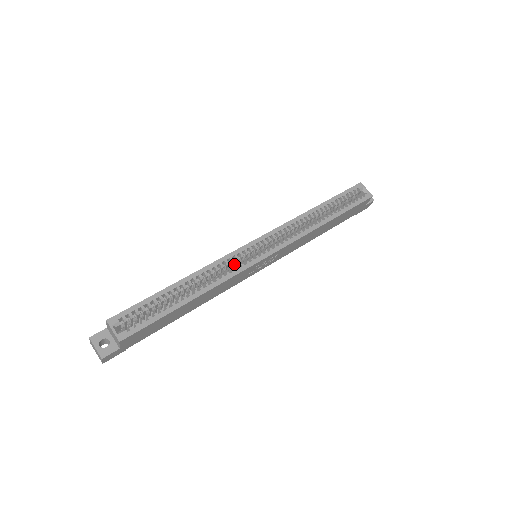
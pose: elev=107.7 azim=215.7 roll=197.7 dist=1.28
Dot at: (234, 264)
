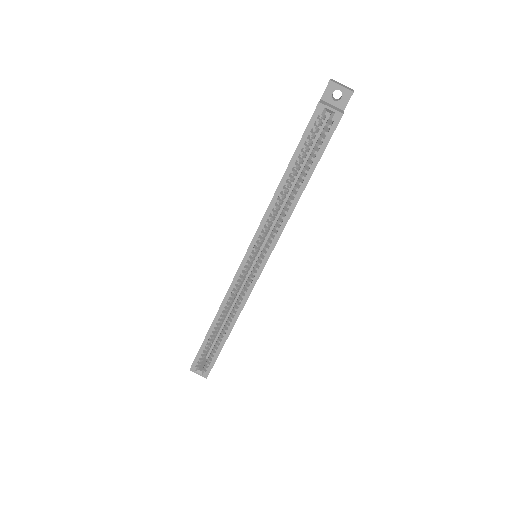
Dot at: (241, 284)
